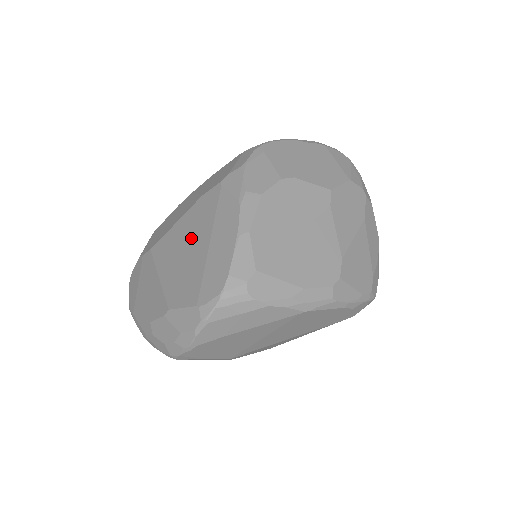
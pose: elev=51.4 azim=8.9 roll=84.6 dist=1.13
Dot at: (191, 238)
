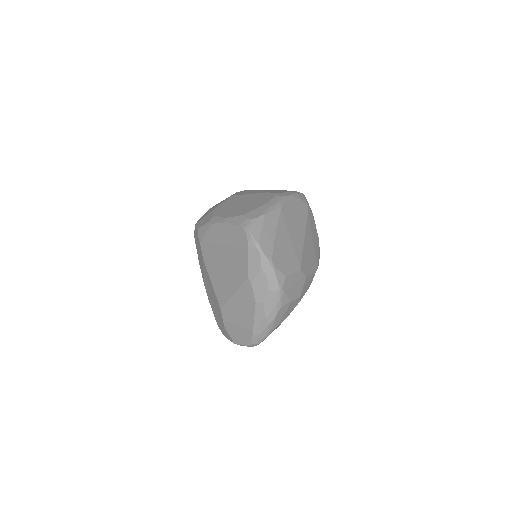
Dot at: (220, 264)
